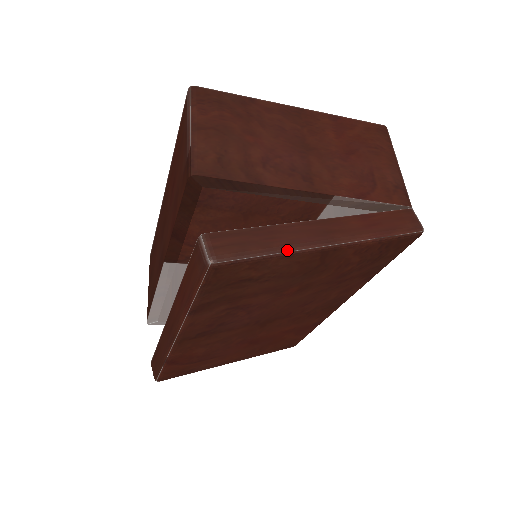
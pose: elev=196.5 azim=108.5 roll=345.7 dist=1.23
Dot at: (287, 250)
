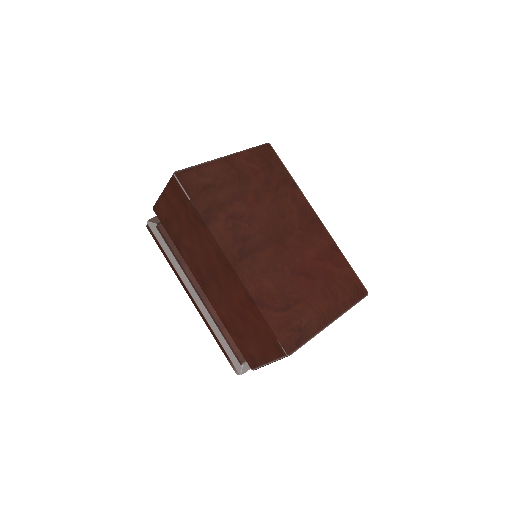
Dot at: occluded
